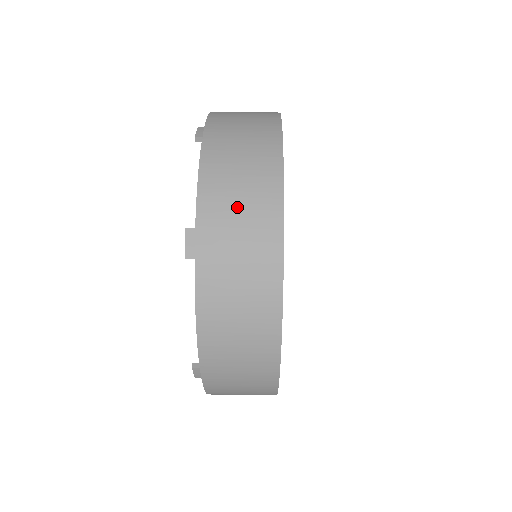
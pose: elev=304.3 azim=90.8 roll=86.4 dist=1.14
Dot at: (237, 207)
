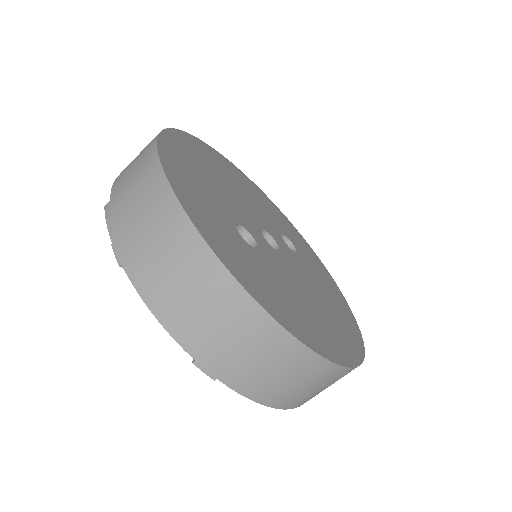
Dot at: (214, 325)
